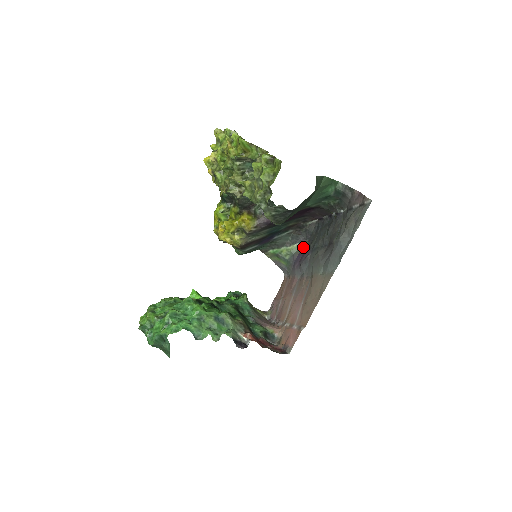
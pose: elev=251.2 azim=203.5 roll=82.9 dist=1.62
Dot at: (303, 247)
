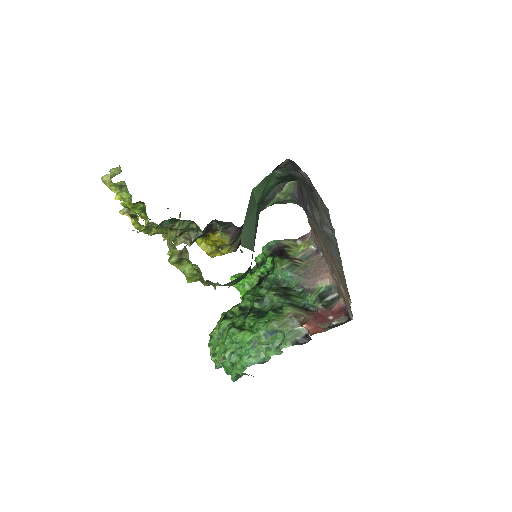
Dot at: (296, 183)
